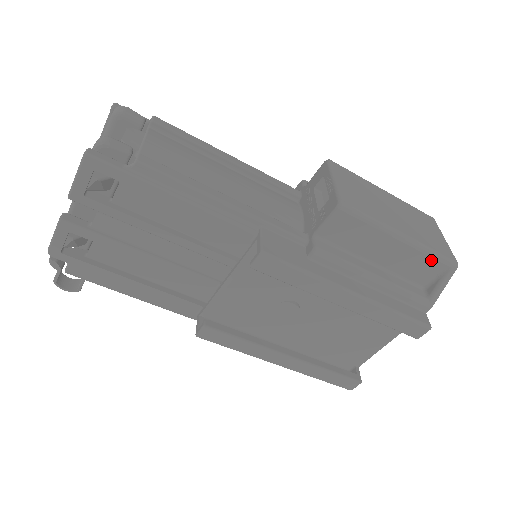
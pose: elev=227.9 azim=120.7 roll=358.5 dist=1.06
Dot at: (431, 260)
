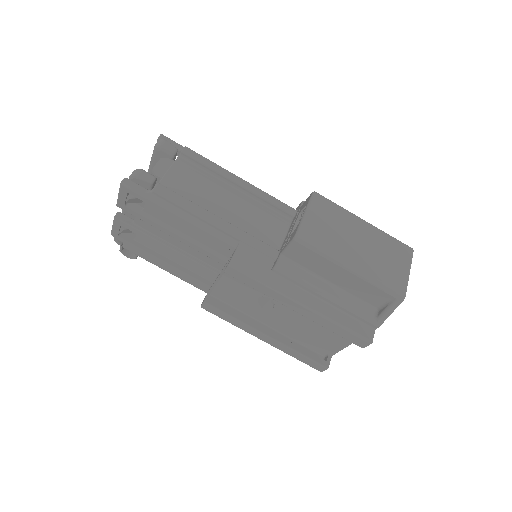
Dot at: (378, 290)
